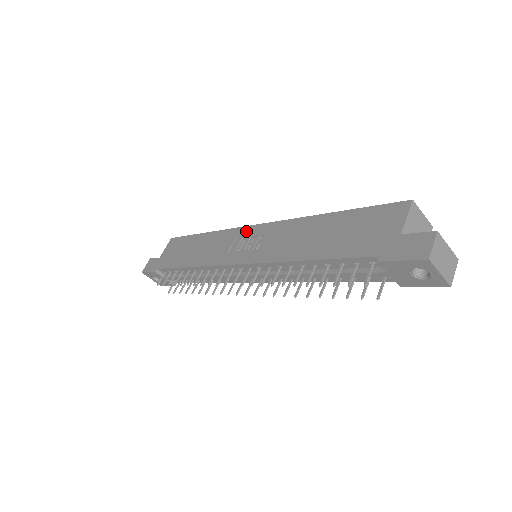
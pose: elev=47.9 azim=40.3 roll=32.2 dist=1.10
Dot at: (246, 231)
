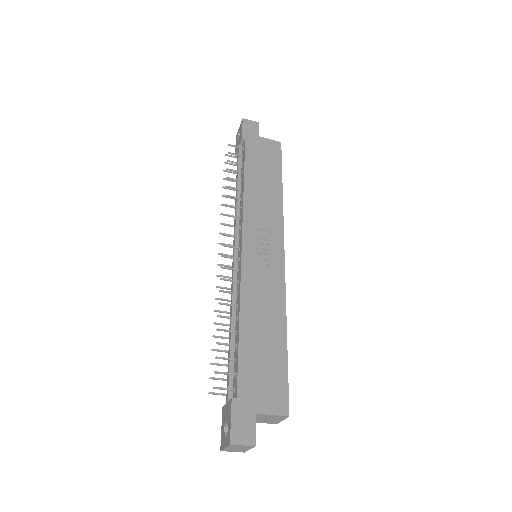
Dot at: (278, 242)
